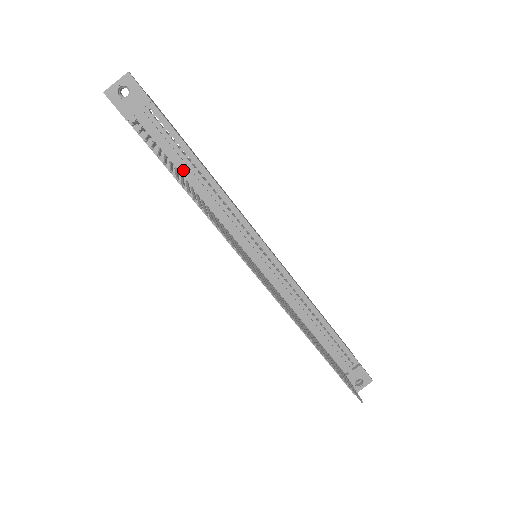
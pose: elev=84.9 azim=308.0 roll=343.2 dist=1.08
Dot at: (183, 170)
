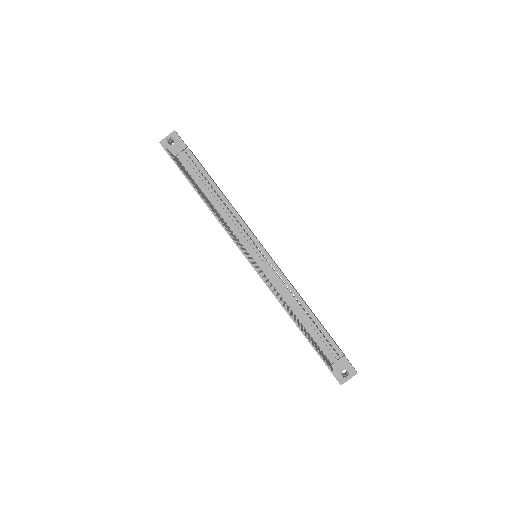
Dot at: (204, 190)
